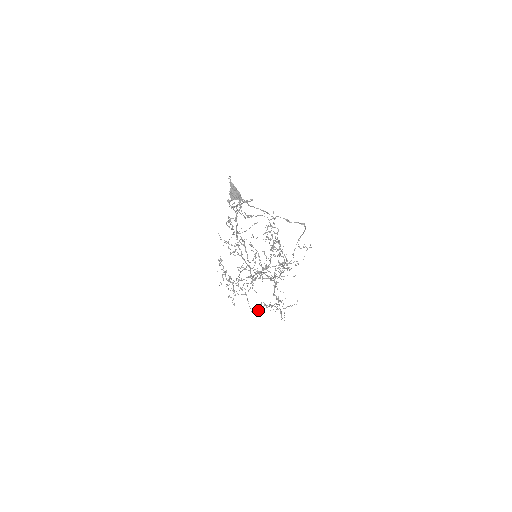
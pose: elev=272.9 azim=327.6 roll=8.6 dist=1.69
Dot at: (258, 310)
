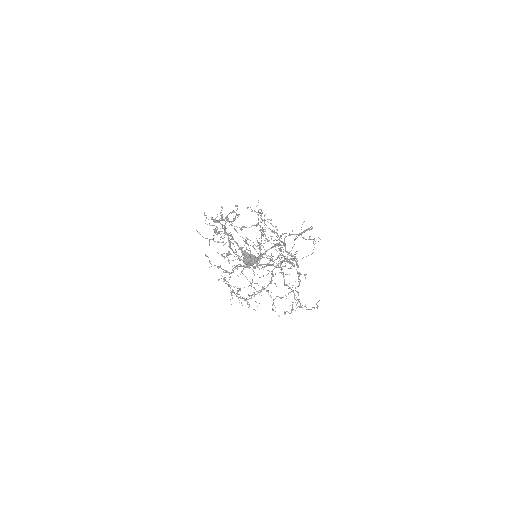
Dot at: (273, 304)
